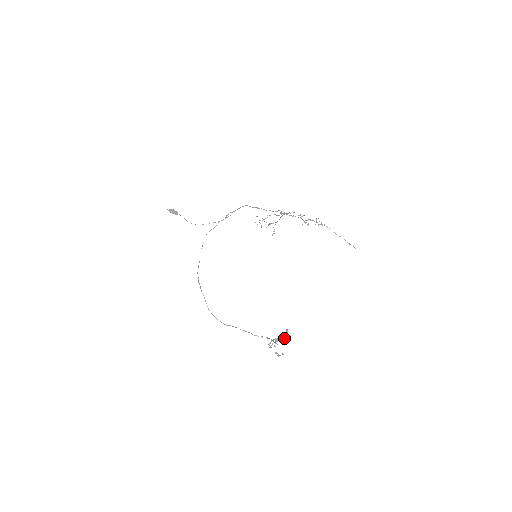
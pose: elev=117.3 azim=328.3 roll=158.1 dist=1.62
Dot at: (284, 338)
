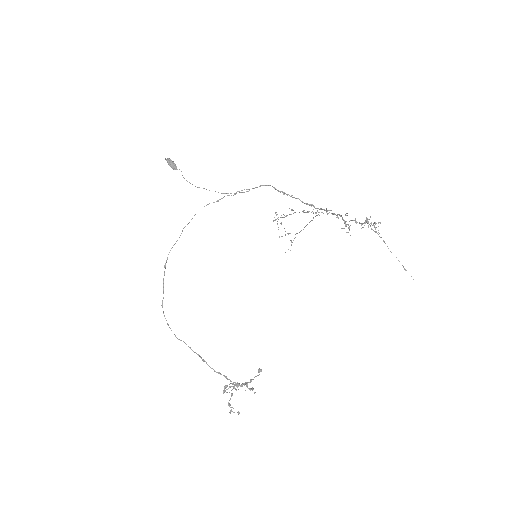
Dot at: occluded
